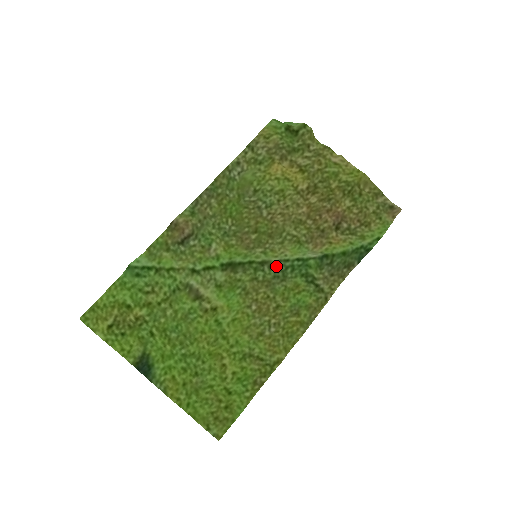
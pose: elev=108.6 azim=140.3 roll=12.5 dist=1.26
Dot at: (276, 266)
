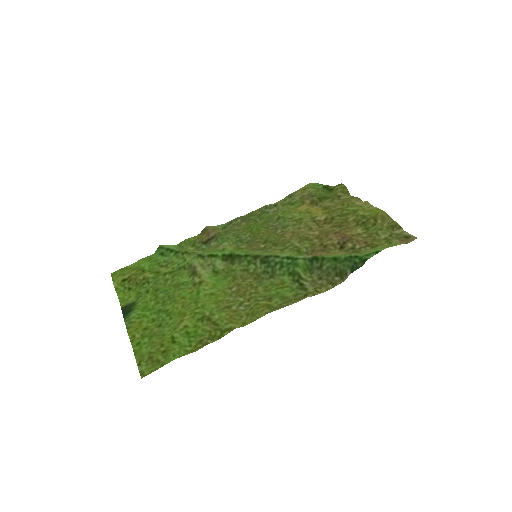
Dot at: (267, 261)
